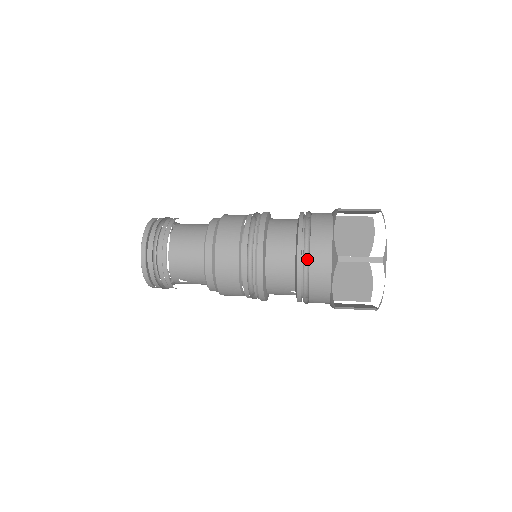
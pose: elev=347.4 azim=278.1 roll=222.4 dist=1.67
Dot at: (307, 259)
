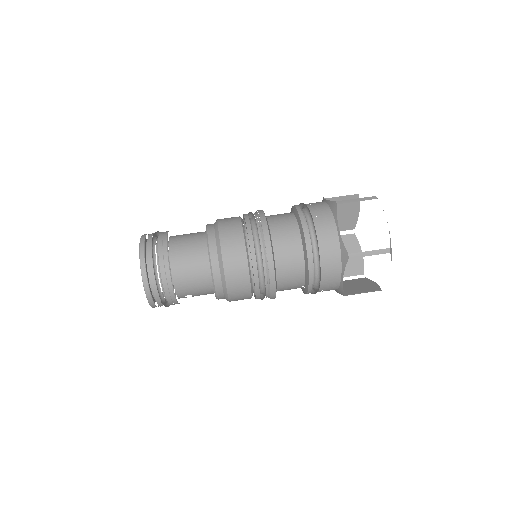
Dot at: (316, 259)
